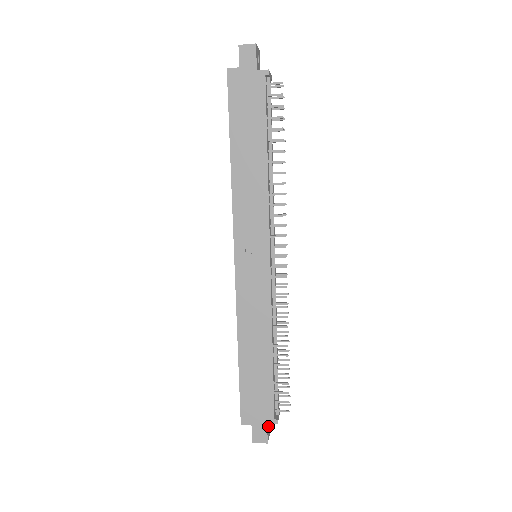
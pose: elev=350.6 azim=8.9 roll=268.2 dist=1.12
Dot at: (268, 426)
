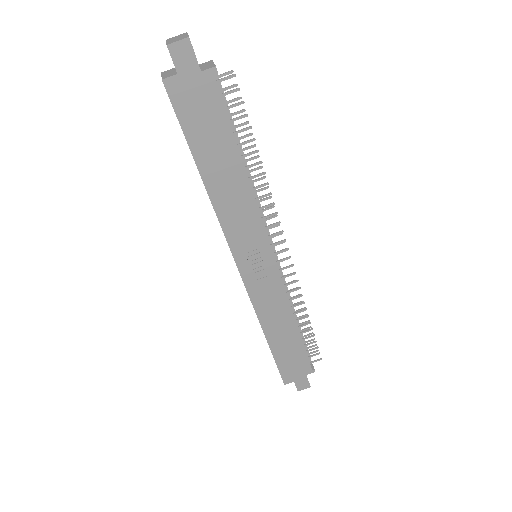
Dot at: occluded
